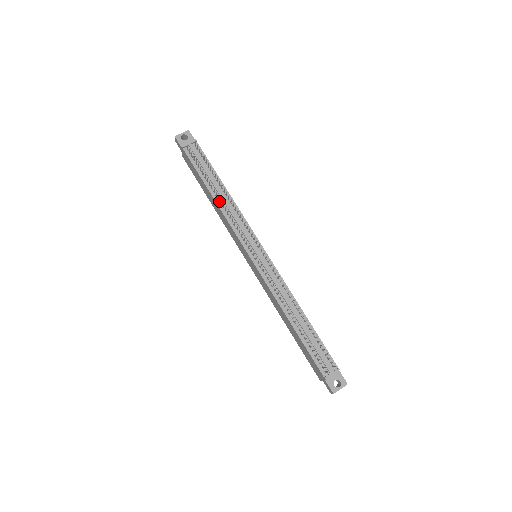
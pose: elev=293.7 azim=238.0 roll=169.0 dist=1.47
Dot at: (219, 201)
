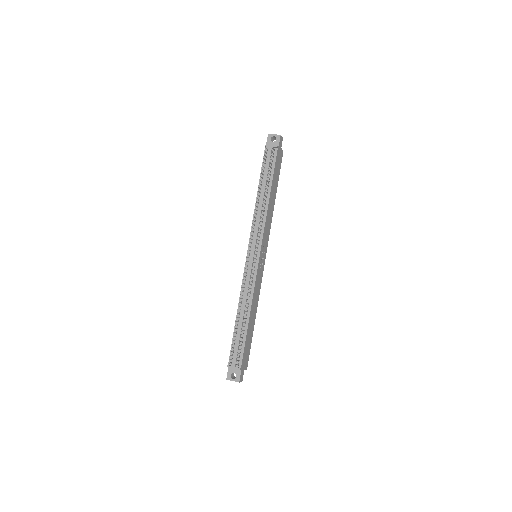
Dot at: (258, 201)
